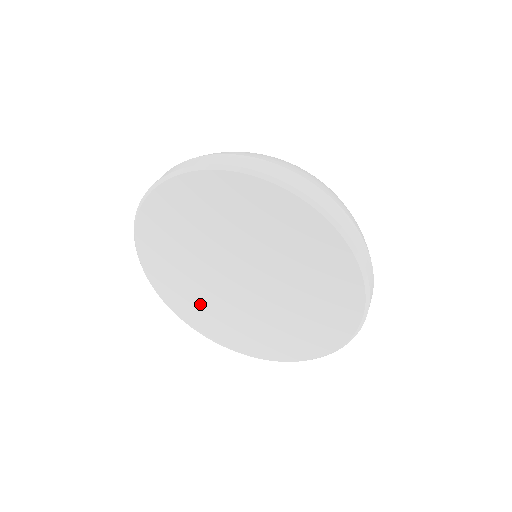
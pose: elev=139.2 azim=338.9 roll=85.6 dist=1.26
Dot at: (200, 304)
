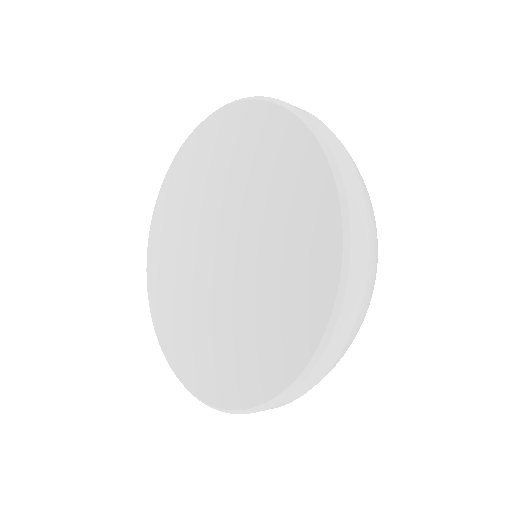
Dot at: (197, 337)
